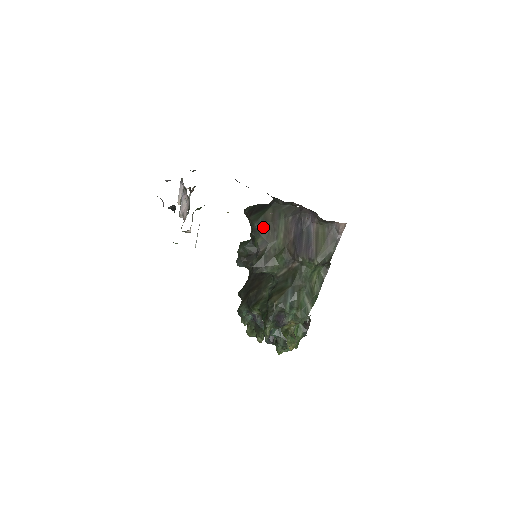
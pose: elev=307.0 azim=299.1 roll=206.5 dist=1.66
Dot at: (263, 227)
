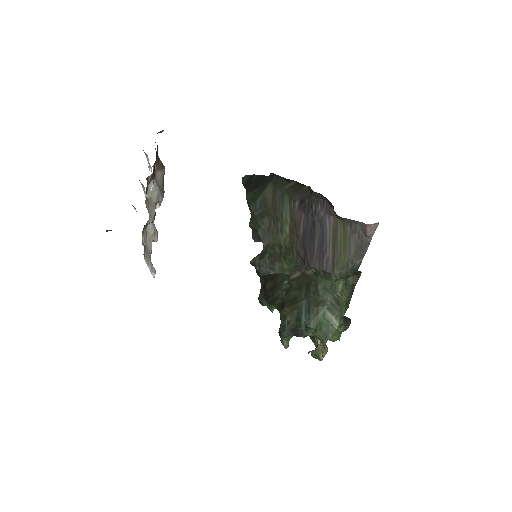
Dot at: (262, 214)
